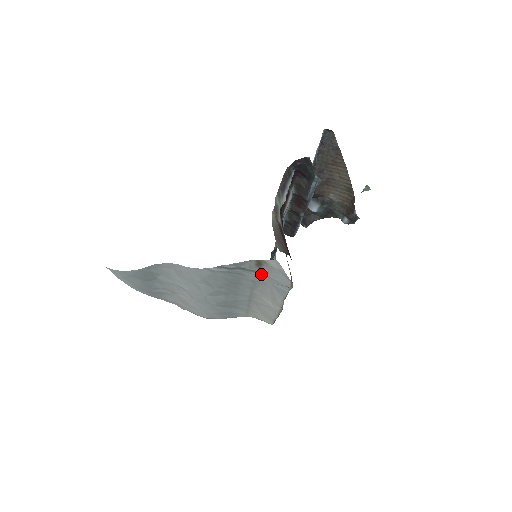
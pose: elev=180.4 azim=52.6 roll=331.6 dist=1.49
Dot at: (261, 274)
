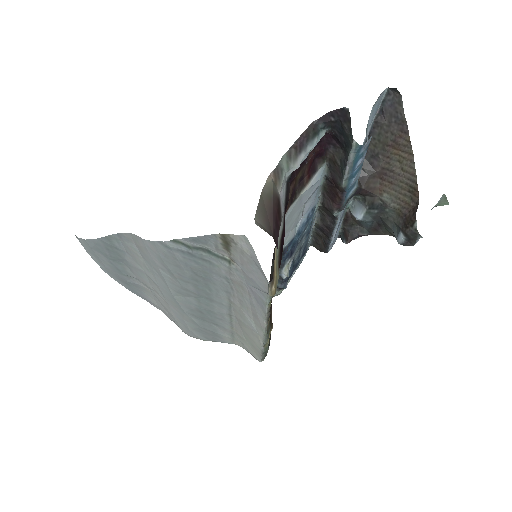
Dot at: (234, 266)
